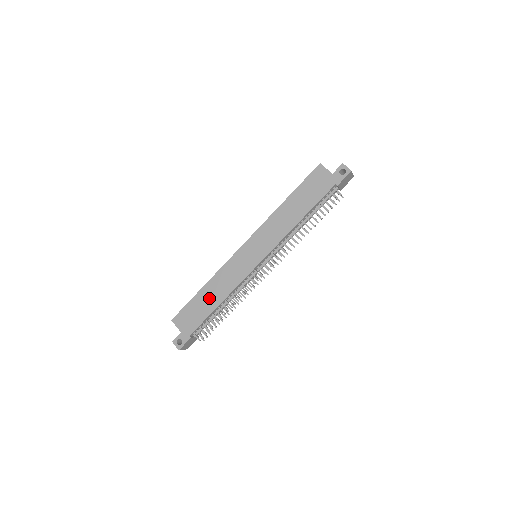
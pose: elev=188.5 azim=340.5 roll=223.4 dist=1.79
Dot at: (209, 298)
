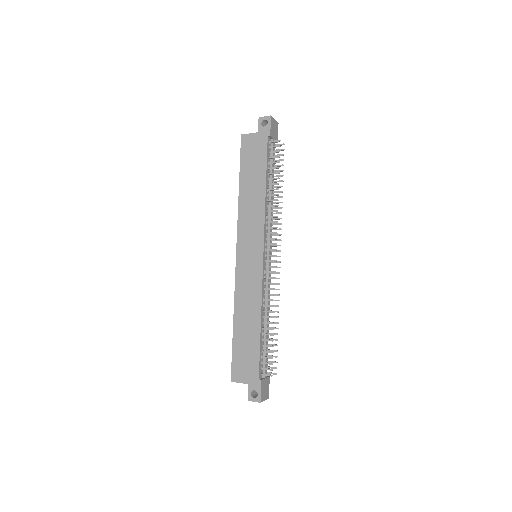
Dot at: (247, 328)
